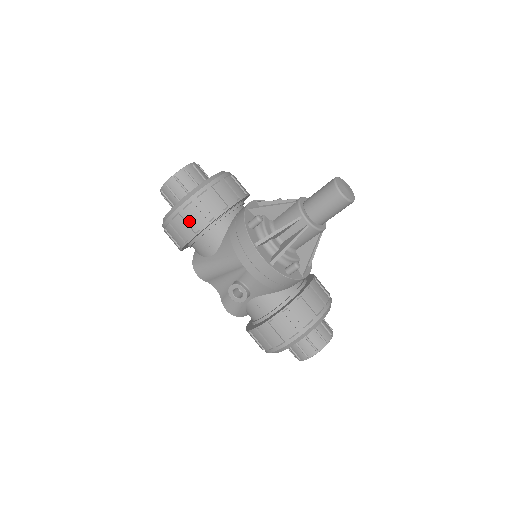
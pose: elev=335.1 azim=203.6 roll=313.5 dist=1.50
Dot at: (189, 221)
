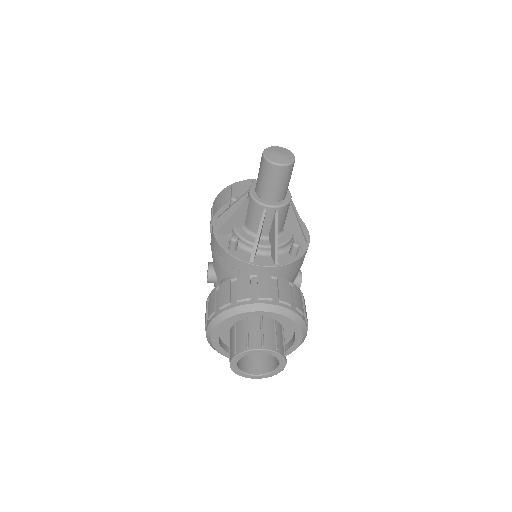
Dot at: occluded
